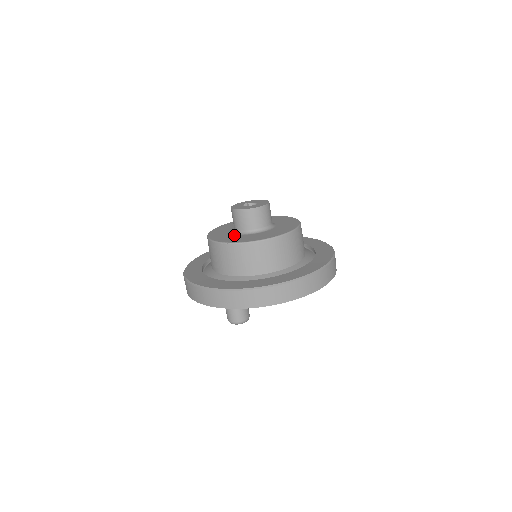
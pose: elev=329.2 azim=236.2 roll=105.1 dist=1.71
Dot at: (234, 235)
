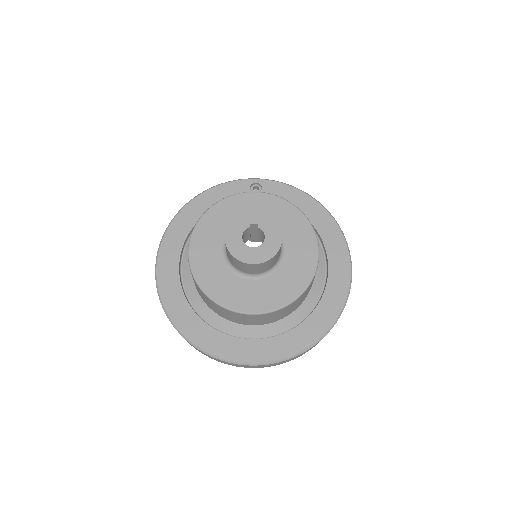
Dot at: (217, 255)
